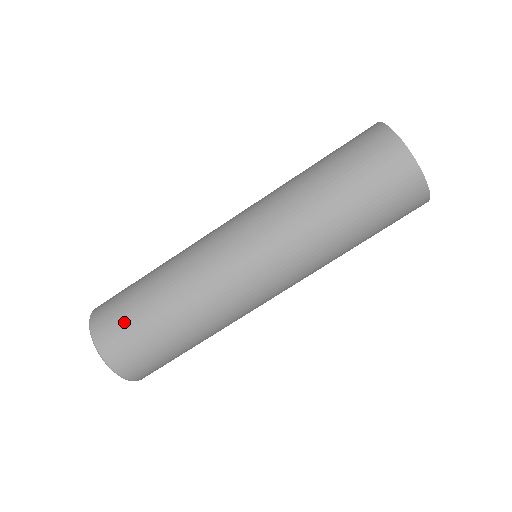
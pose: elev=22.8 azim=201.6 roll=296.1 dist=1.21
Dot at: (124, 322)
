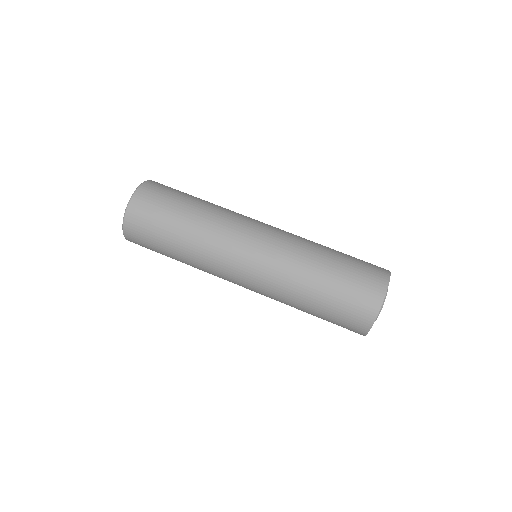
Dot at: (151, 221)
